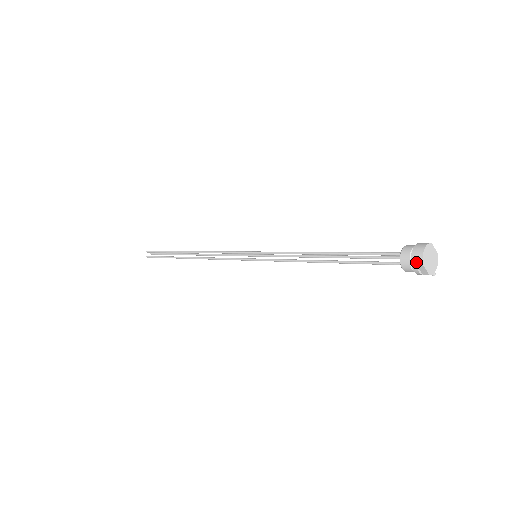
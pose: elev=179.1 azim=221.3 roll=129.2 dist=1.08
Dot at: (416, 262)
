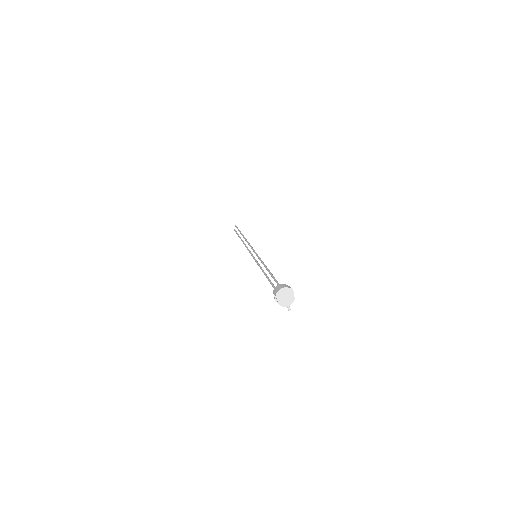
Dot at: (275, 293)
